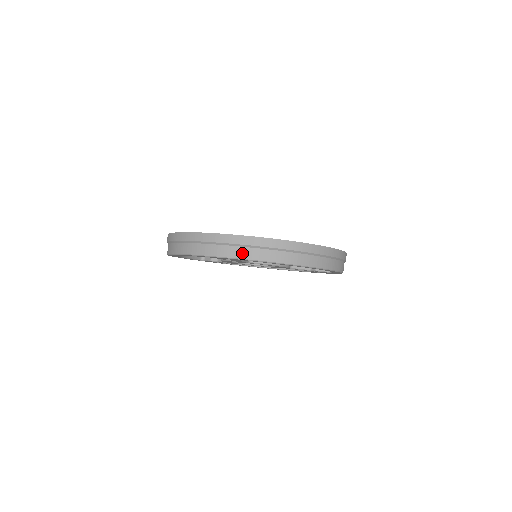
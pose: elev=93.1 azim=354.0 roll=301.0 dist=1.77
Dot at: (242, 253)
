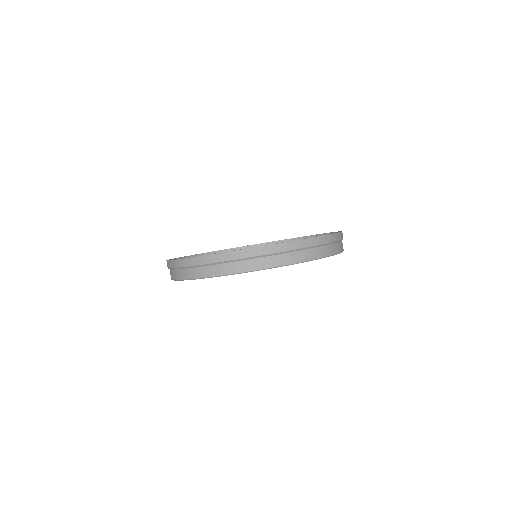
Dot at: (270, 262)
